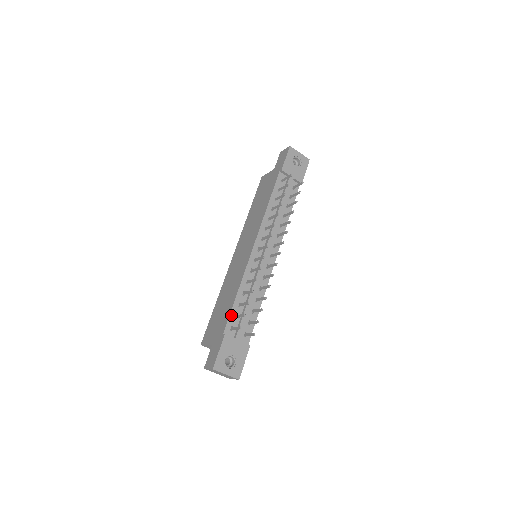
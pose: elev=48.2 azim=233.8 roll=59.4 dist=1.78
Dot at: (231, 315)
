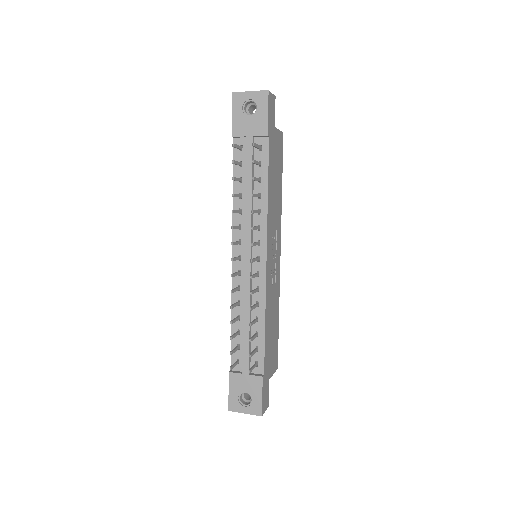
Dot at: (233, 347)
